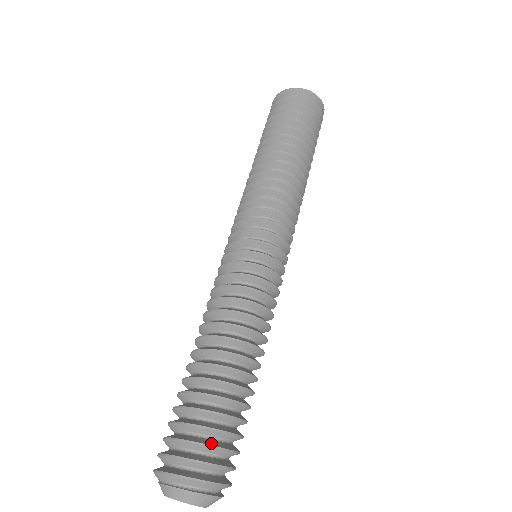
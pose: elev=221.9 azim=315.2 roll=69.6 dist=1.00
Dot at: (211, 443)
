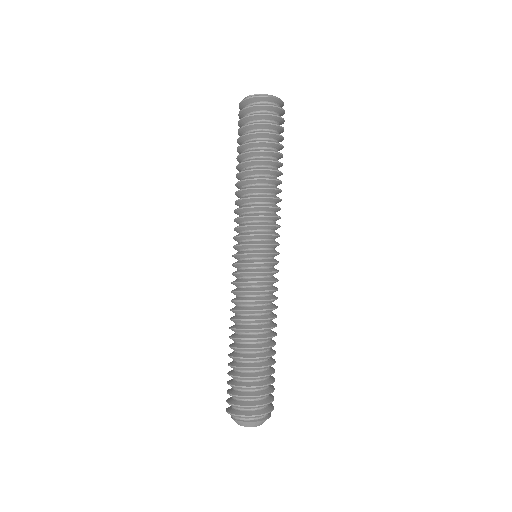
Dot at: (238, 394)
